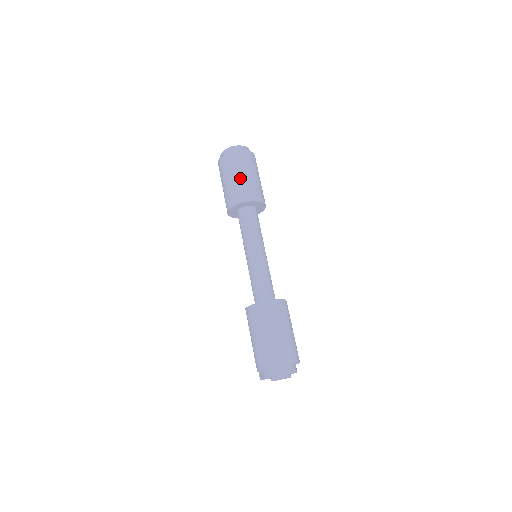
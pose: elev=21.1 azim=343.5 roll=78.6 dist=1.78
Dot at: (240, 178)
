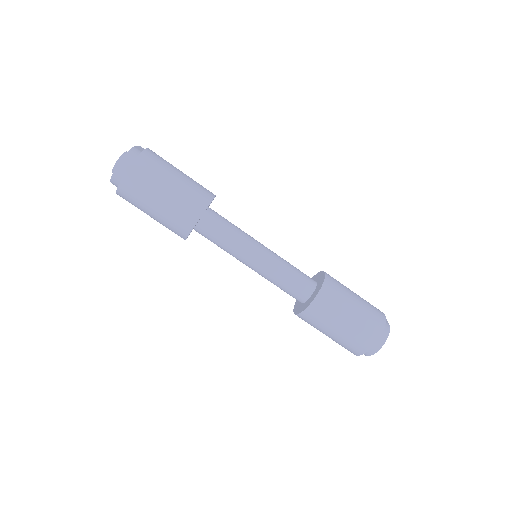
Dot at: (159, 210)
